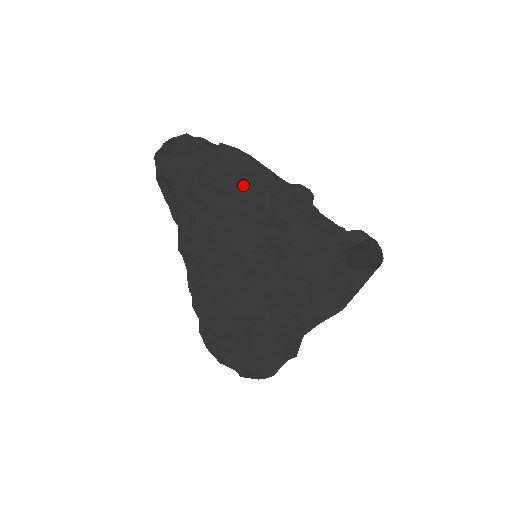
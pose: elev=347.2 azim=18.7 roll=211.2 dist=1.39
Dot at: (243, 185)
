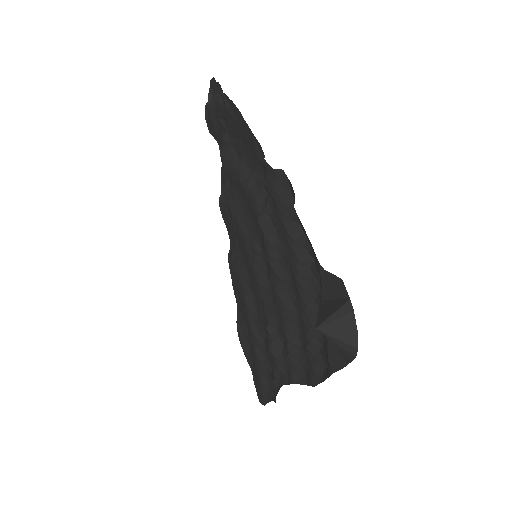
Dot at: (247, 155)
